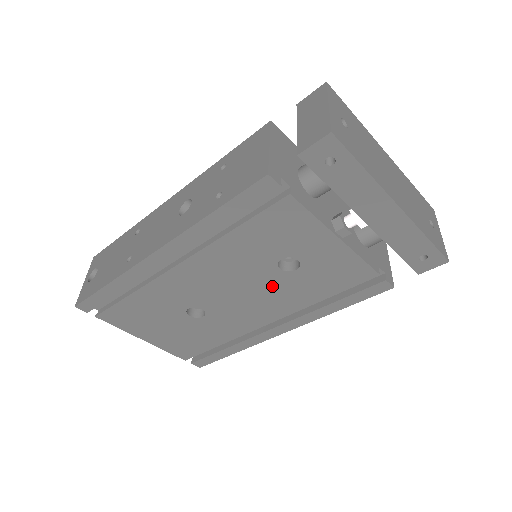
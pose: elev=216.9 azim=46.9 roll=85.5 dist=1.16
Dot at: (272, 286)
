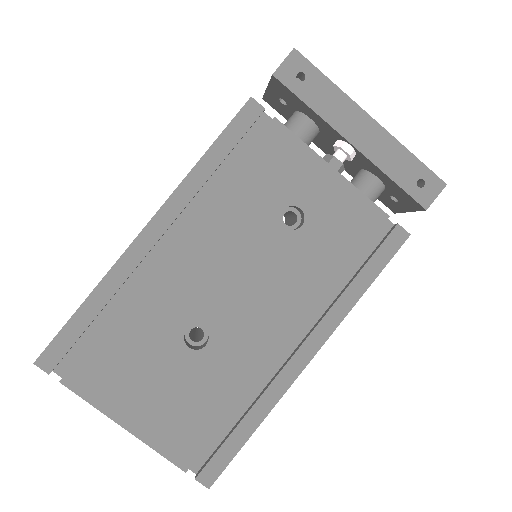
Dot at: (281, 261)
